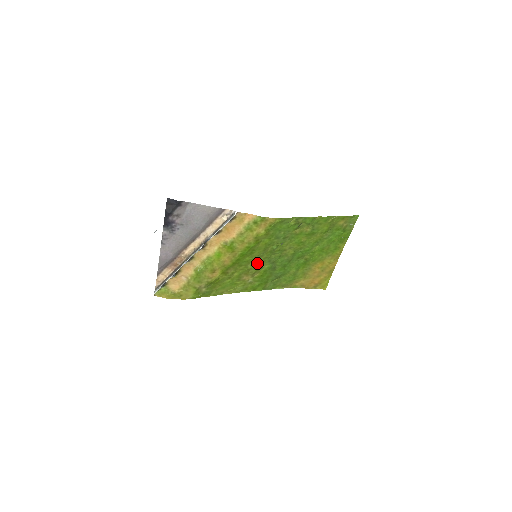
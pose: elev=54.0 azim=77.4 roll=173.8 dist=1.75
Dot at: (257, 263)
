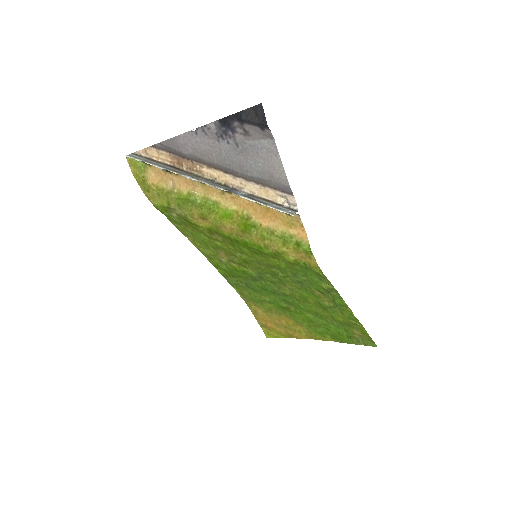
Dot at: (248, 261)
